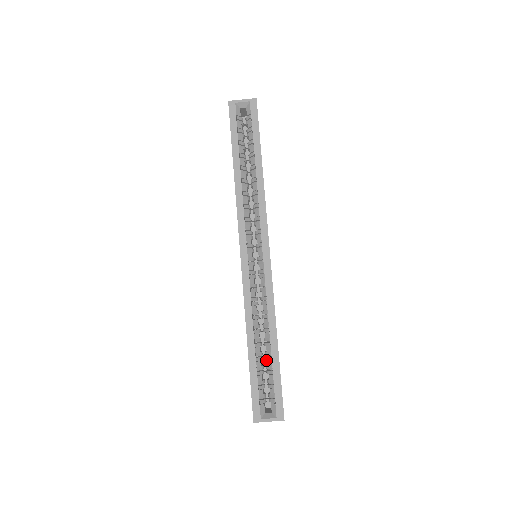
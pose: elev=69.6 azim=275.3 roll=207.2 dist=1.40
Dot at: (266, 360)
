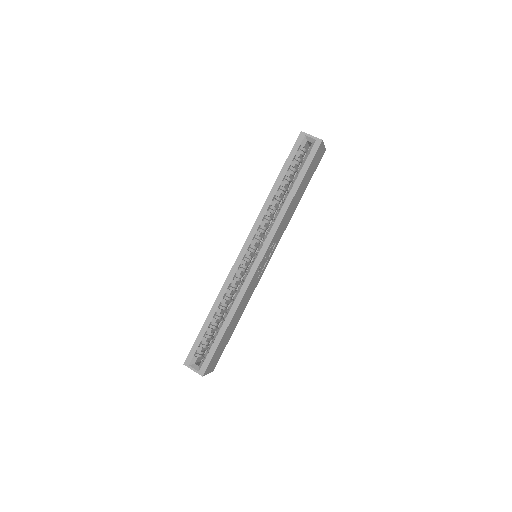
Dot at: occluded
